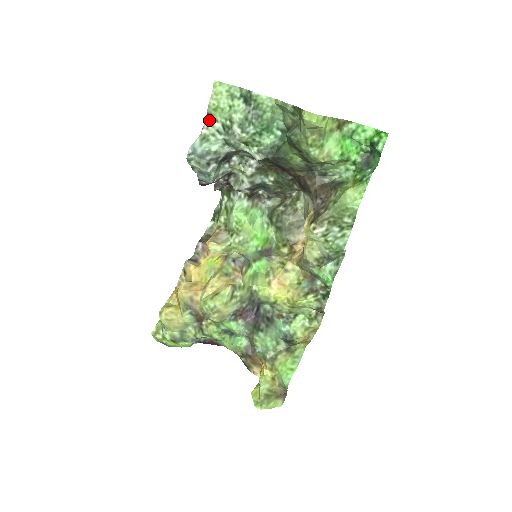
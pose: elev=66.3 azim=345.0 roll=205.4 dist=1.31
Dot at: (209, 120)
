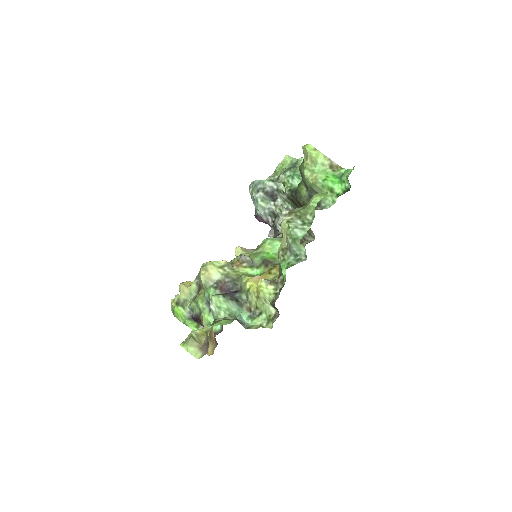
Dot at: (274, 174)
